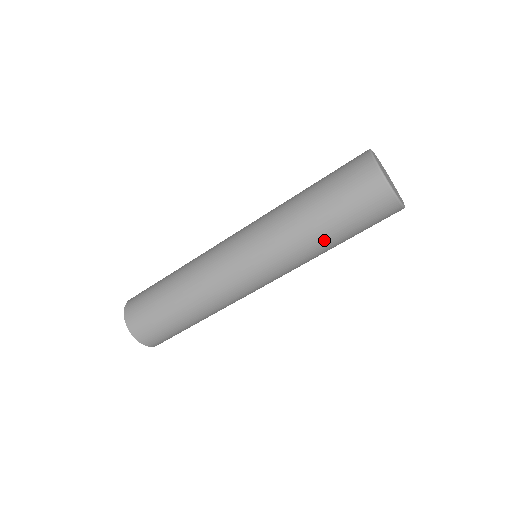
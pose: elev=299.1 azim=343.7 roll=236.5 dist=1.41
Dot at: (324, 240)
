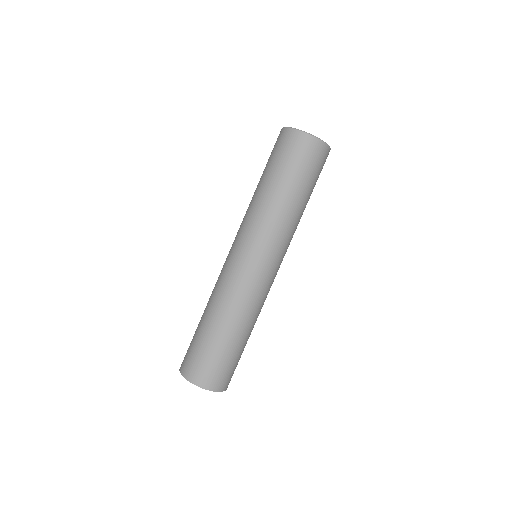
Dot at: (292, 200)
